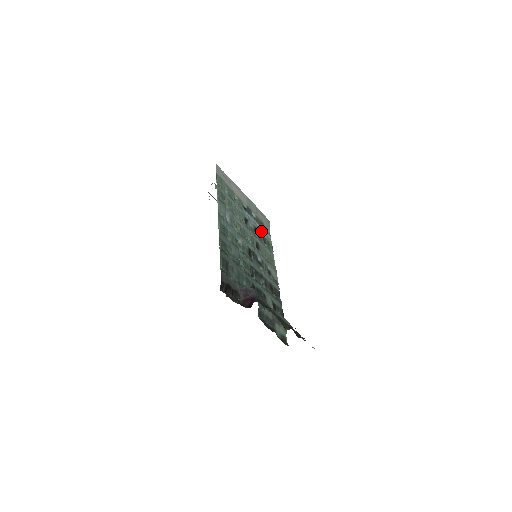
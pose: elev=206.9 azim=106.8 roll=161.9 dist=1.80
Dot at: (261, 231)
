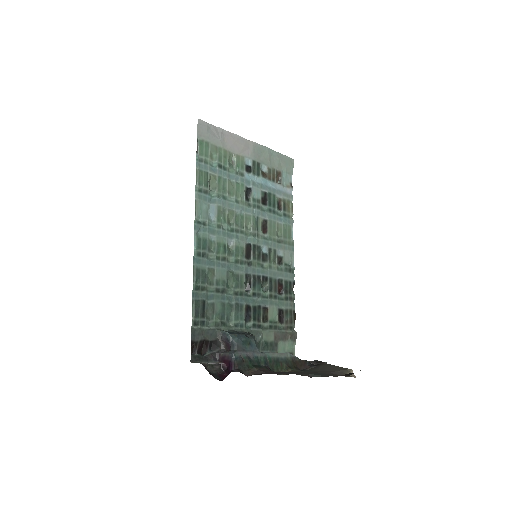
Dot at: (275, 191)
